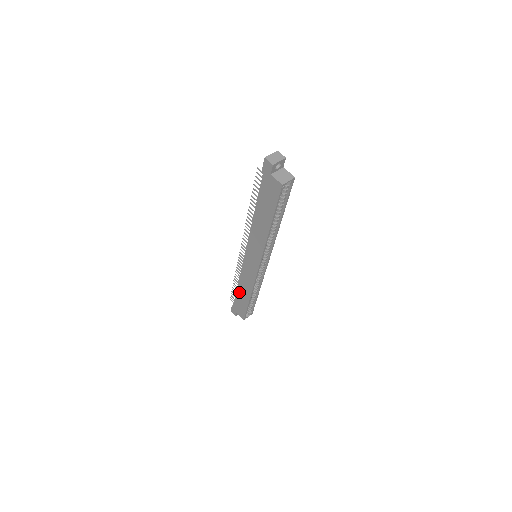
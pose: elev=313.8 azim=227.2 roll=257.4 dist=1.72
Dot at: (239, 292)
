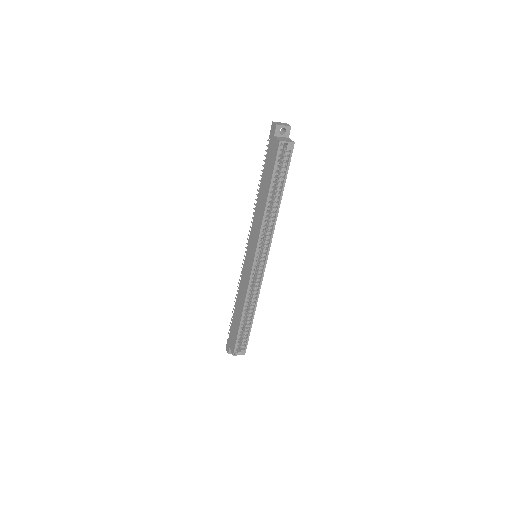
Dot at: (235, 312)
